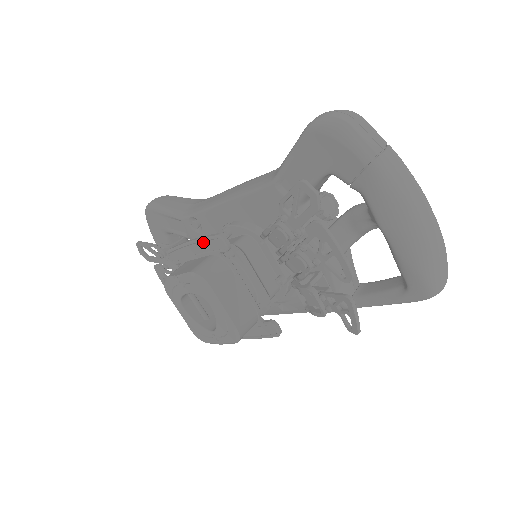
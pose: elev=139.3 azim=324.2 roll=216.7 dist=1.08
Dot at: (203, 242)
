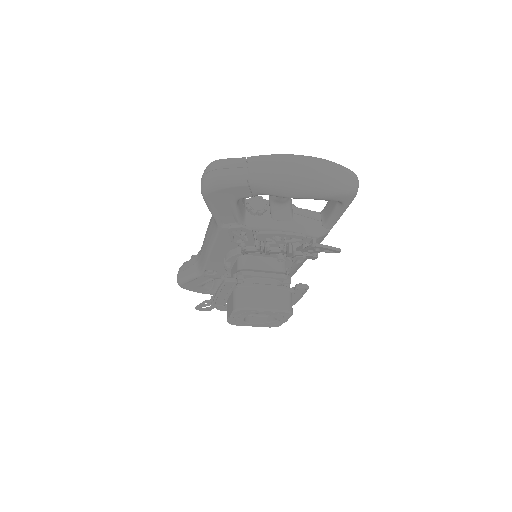
Dot at: (222, 289)
